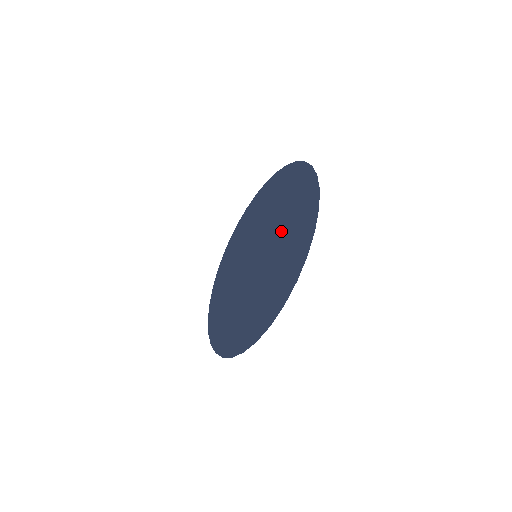
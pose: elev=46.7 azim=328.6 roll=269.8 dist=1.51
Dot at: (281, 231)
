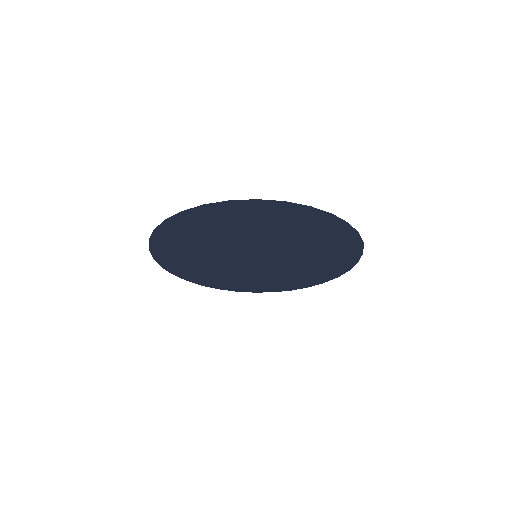
Dot at: (303, 253)
